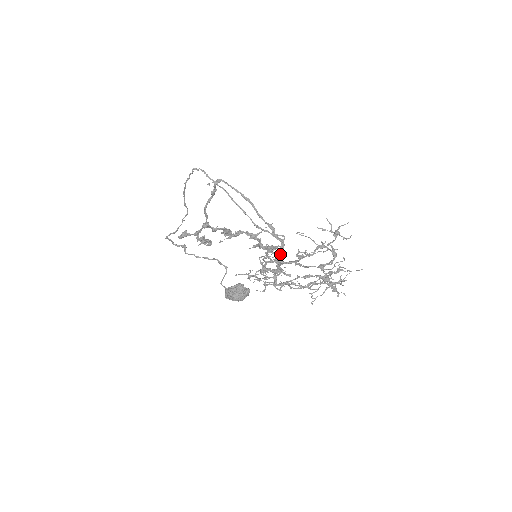
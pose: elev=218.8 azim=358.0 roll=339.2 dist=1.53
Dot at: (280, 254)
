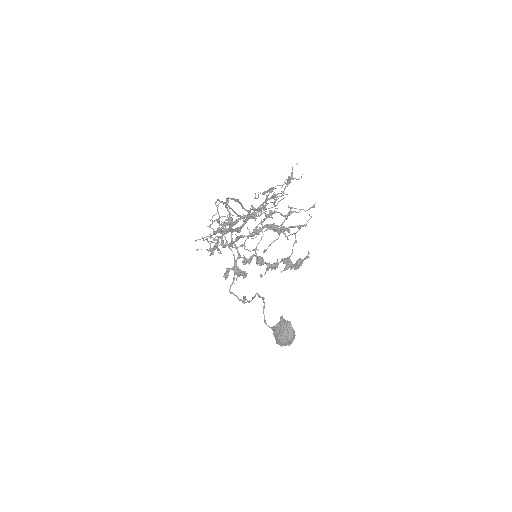
Dot at: (243, 224)
